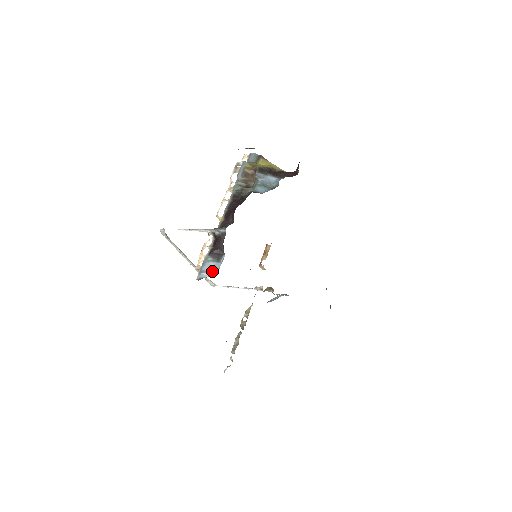
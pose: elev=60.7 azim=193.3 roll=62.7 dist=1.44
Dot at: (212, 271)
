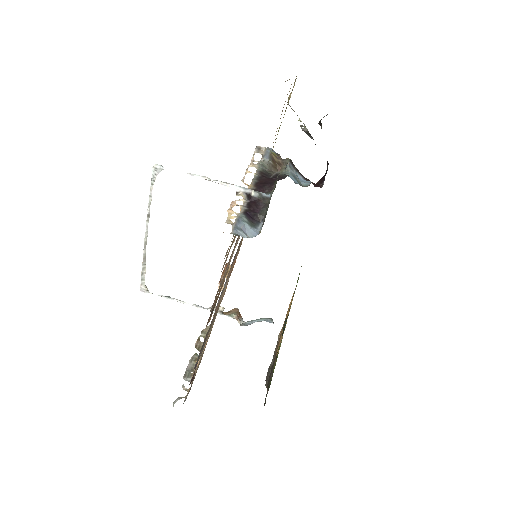
Dot at: (247, 234)
